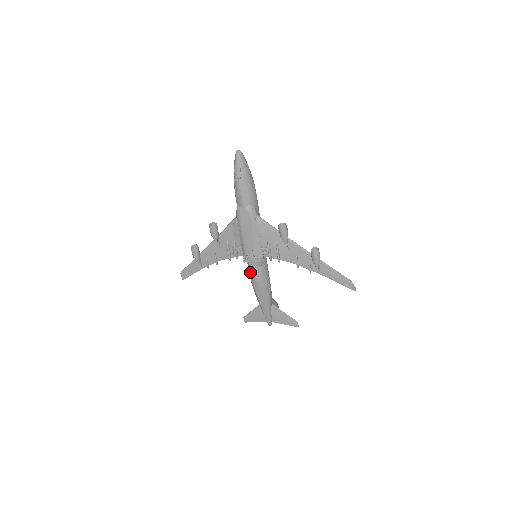
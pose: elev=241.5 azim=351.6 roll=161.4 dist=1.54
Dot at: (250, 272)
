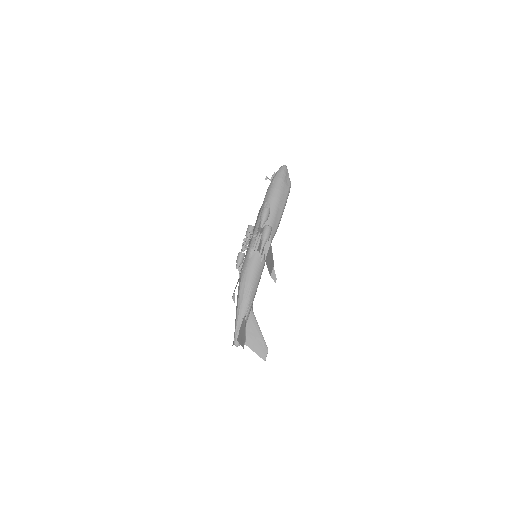
Dot at: occluded
